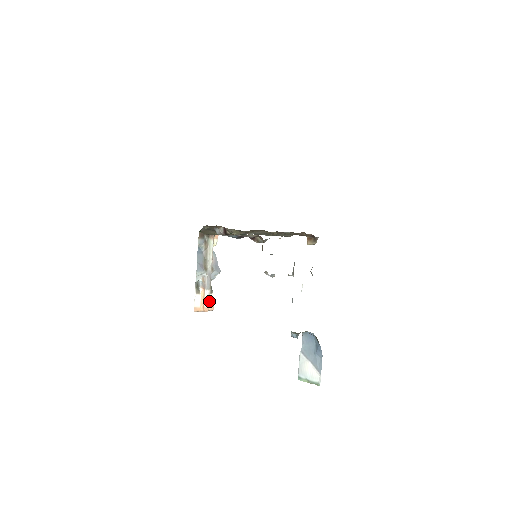
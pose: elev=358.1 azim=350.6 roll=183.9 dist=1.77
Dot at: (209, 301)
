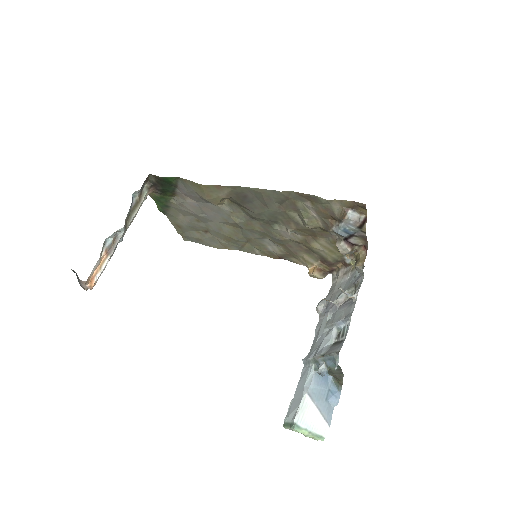
Dot at: occluded
